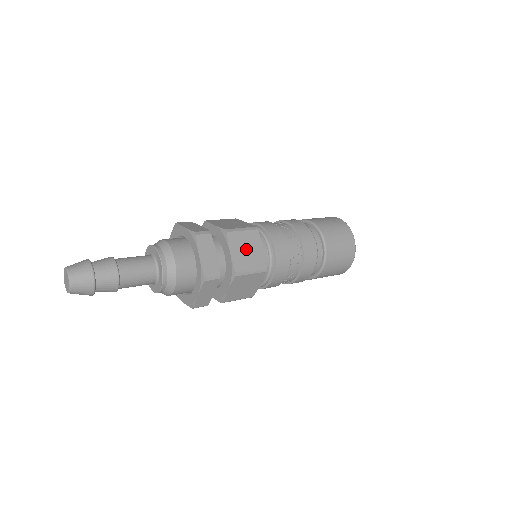
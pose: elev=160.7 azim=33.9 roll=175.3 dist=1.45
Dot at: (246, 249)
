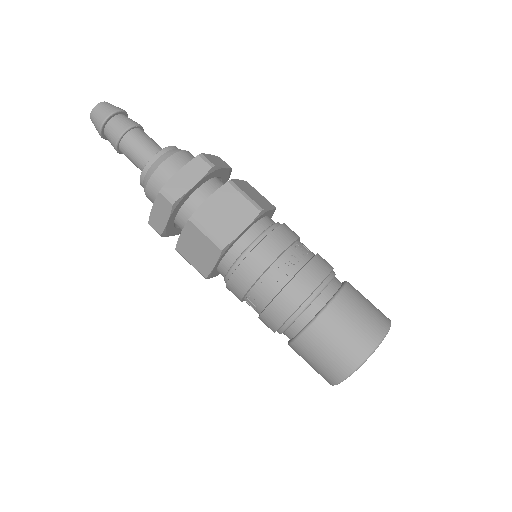
Dot at: (227, 212)
